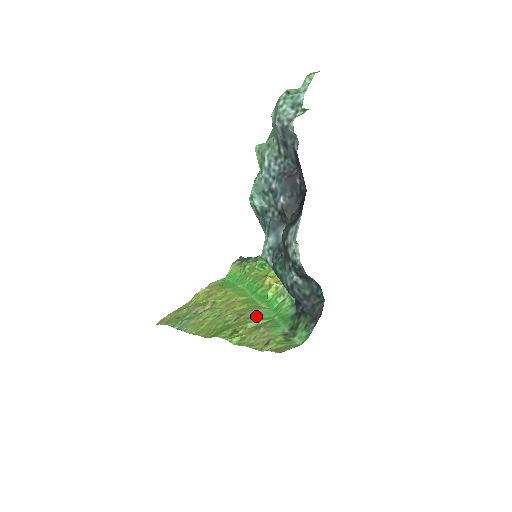
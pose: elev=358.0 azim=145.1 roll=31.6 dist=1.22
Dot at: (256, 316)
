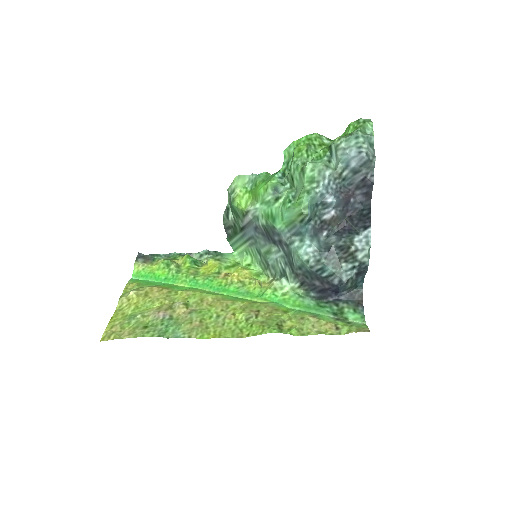
Dot at: (276, 310)
